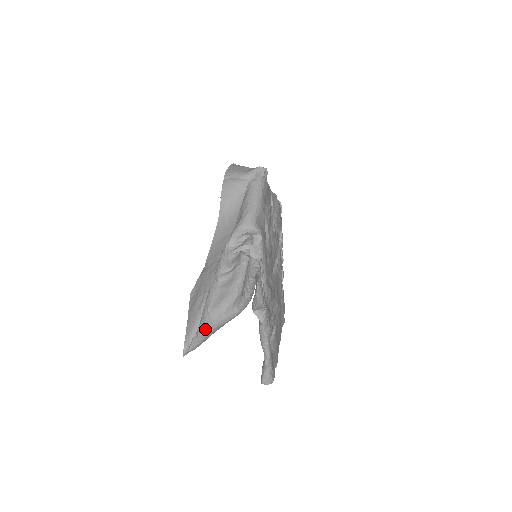
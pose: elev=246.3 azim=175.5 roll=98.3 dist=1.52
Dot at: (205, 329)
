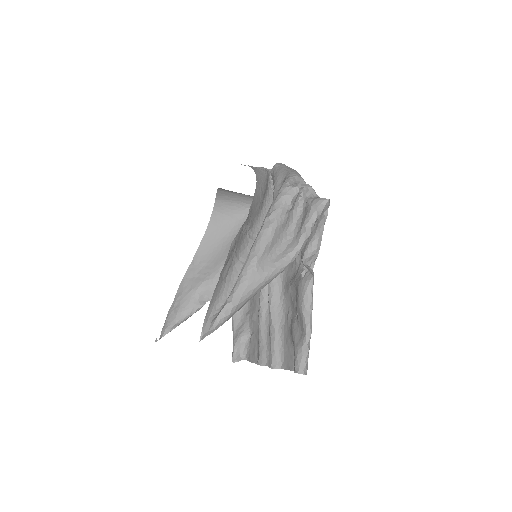
Dot at: (246, 286)
